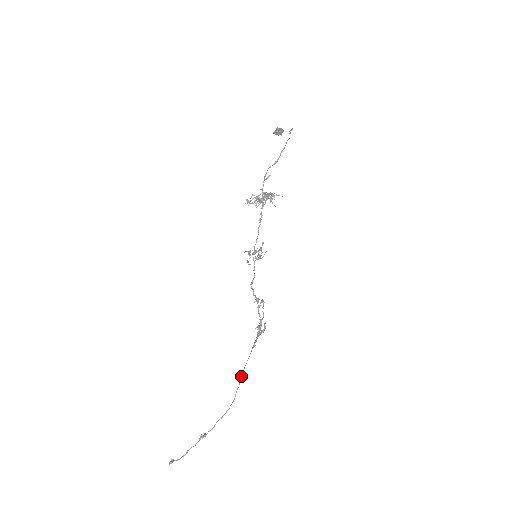
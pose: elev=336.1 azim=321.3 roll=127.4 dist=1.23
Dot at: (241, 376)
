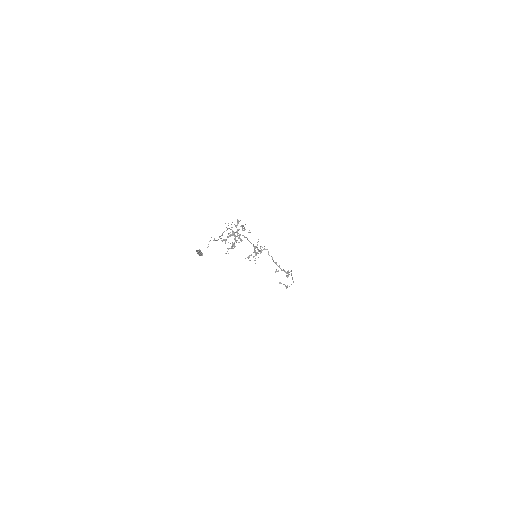
Dot at: occluded
